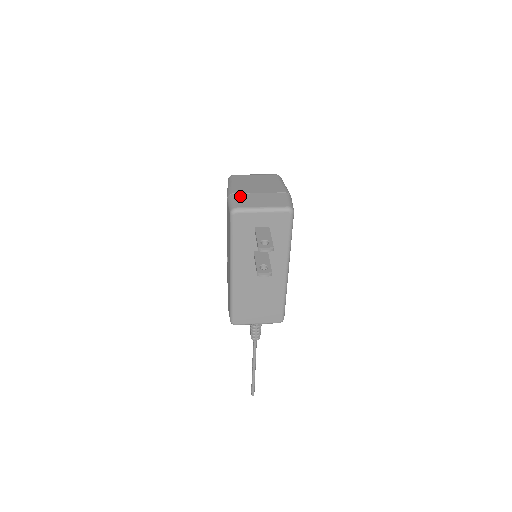
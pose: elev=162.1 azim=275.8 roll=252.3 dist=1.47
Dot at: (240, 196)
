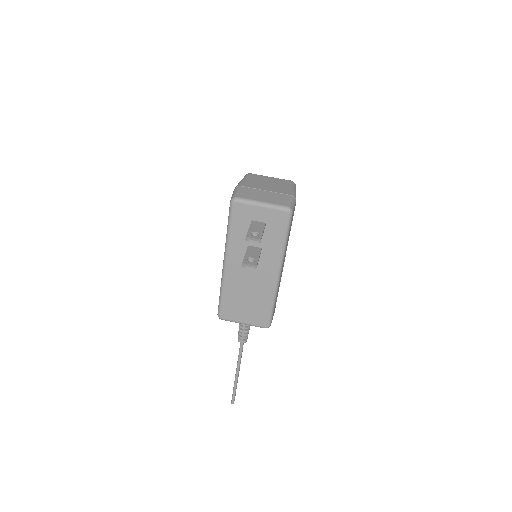
Dot at: (246, 189)
